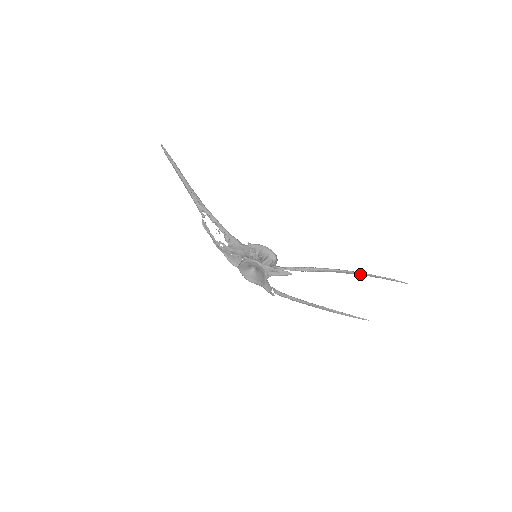
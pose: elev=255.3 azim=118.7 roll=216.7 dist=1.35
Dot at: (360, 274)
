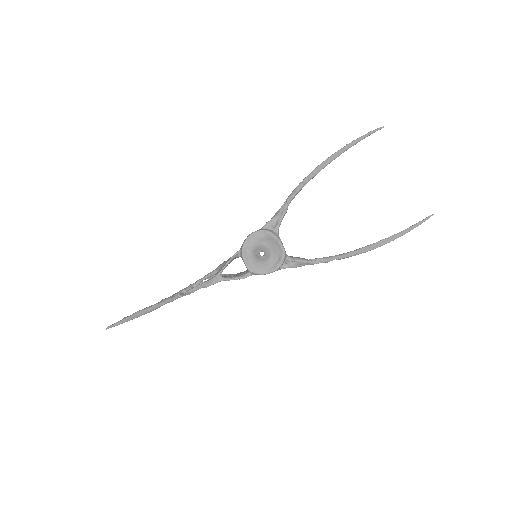
Dot at: (339, 153)
